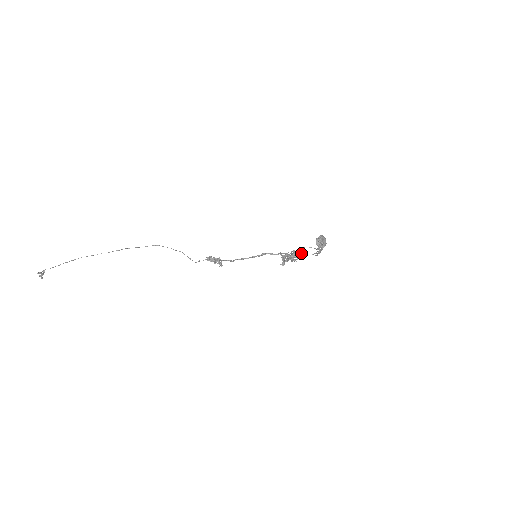
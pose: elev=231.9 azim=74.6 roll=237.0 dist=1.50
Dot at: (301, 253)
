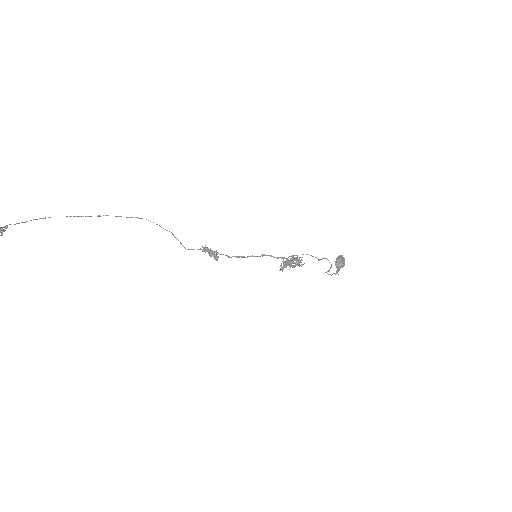
Dot at: (301, 260)
